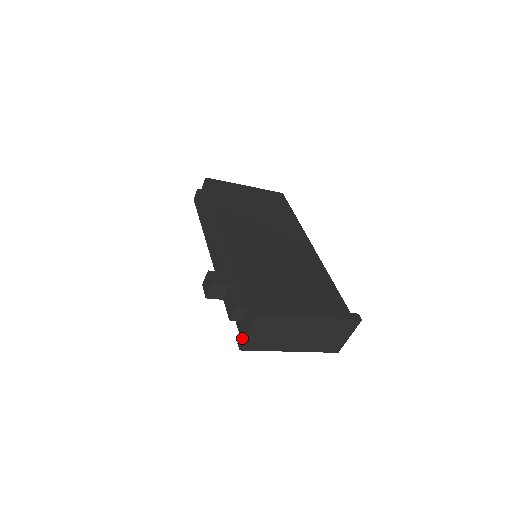
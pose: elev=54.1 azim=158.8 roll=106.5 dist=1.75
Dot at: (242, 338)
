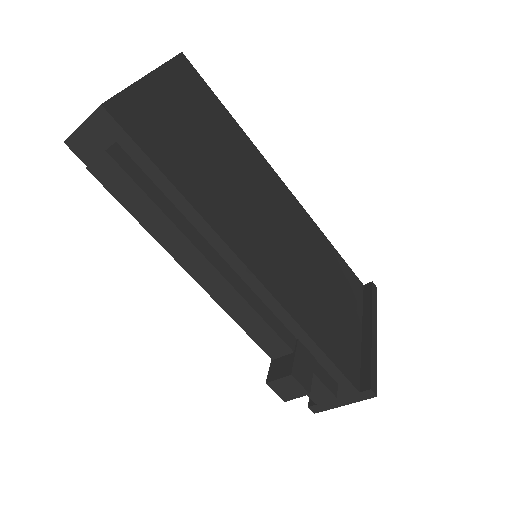
Dot at: (324, 406)
